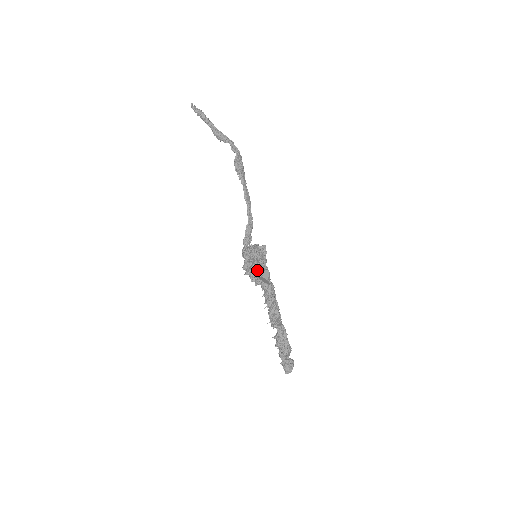
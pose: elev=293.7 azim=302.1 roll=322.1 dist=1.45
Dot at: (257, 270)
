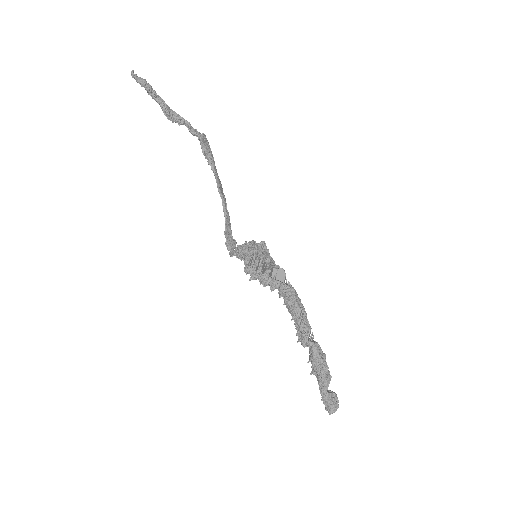
Dot at: (270, 268)
